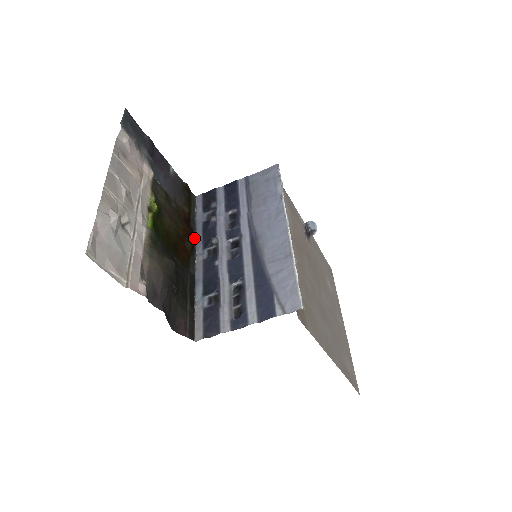
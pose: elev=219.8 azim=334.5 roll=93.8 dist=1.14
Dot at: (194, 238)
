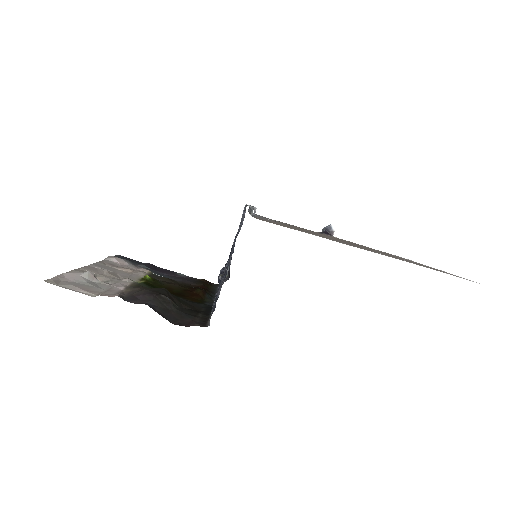
Dot at: (214, 295)
